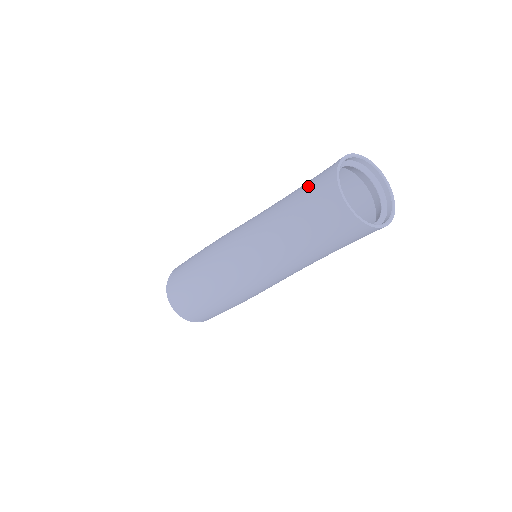
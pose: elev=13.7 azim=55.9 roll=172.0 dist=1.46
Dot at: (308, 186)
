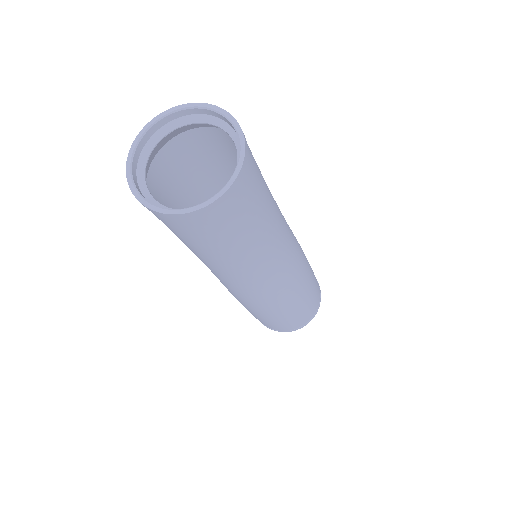
Dot at: (158, 181)
